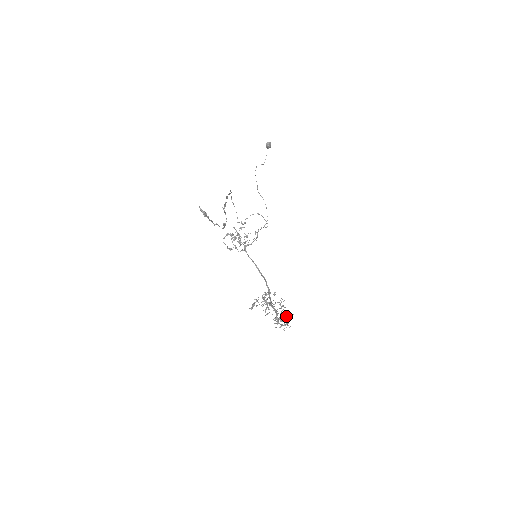
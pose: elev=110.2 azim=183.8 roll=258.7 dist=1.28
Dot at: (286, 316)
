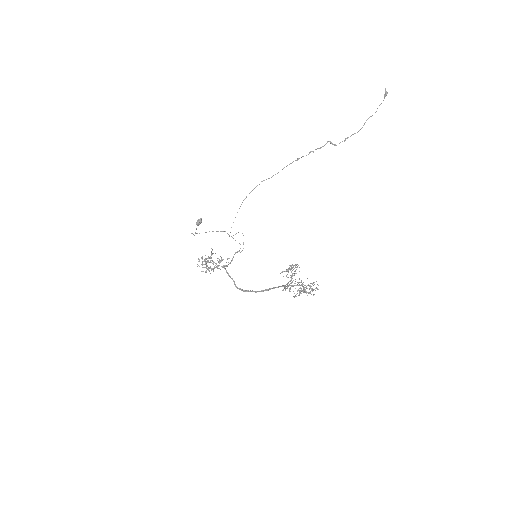
Dot at: (311, 283)
